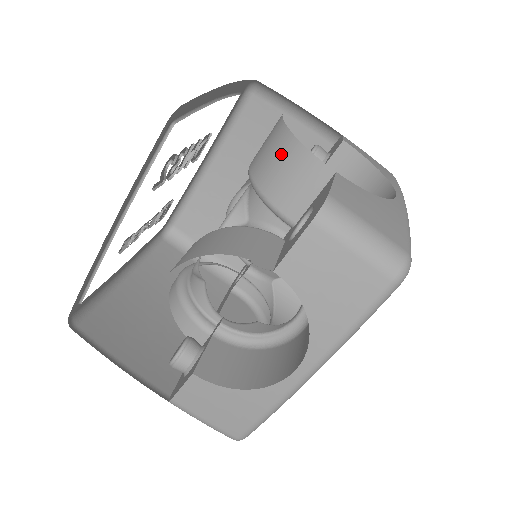
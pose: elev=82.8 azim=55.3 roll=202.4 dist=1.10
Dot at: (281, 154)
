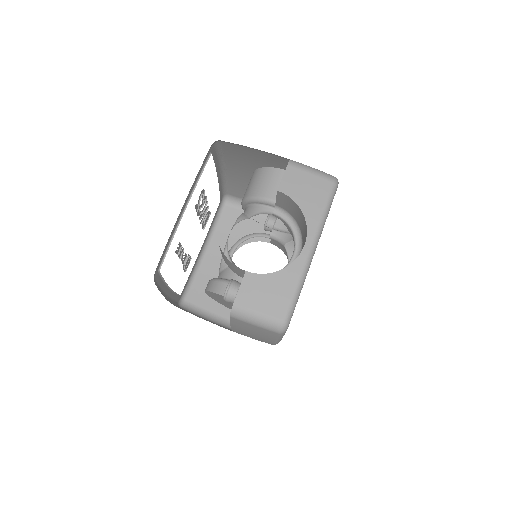
Dot at: (260, 177)
